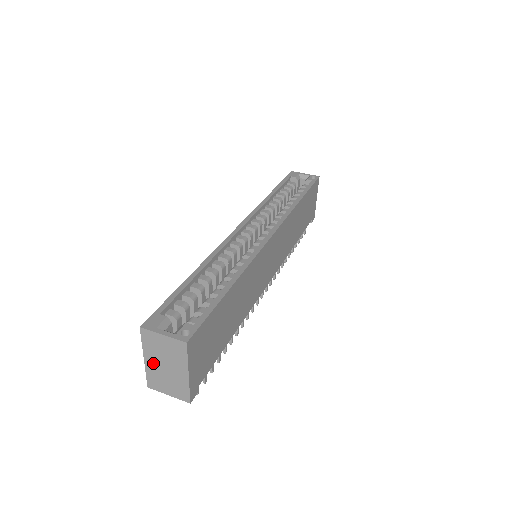
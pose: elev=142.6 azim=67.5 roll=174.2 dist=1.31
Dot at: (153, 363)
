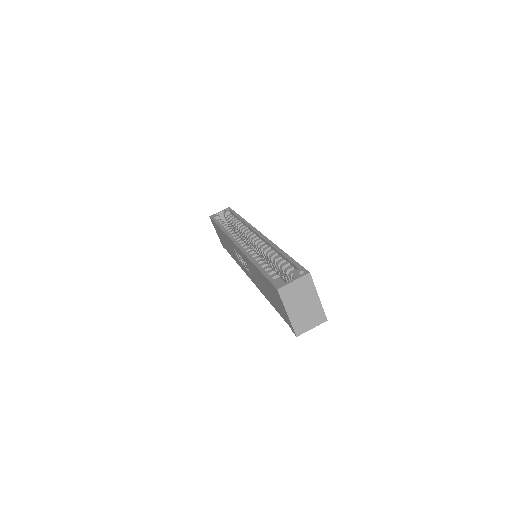
Dot at: (294, 311)
